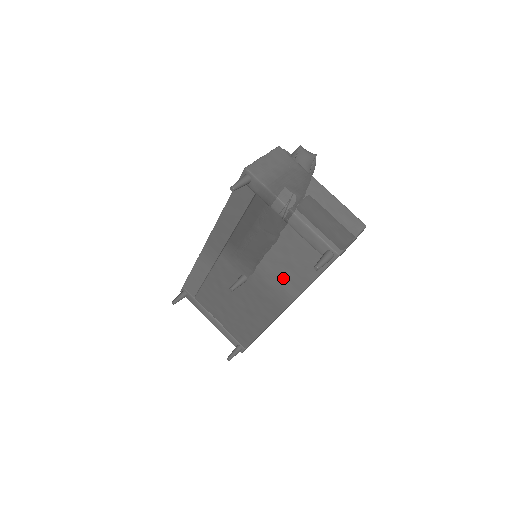
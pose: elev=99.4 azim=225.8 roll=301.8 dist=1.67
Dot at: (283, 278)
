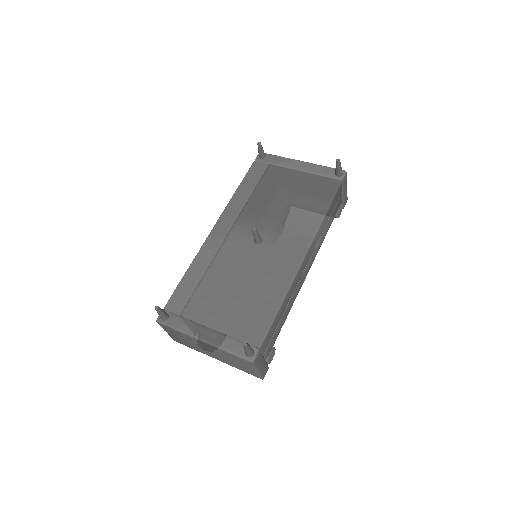
Dot at: (302, 217)
